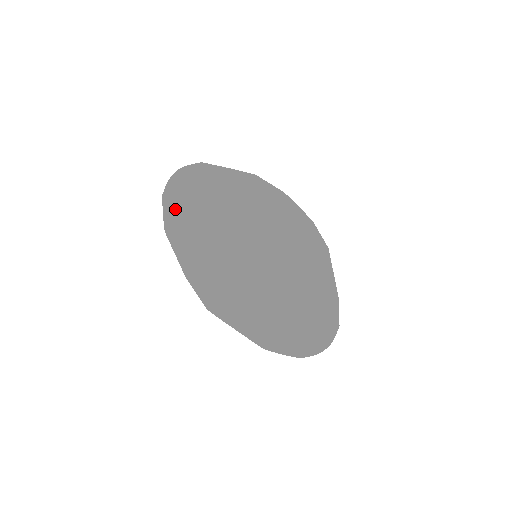
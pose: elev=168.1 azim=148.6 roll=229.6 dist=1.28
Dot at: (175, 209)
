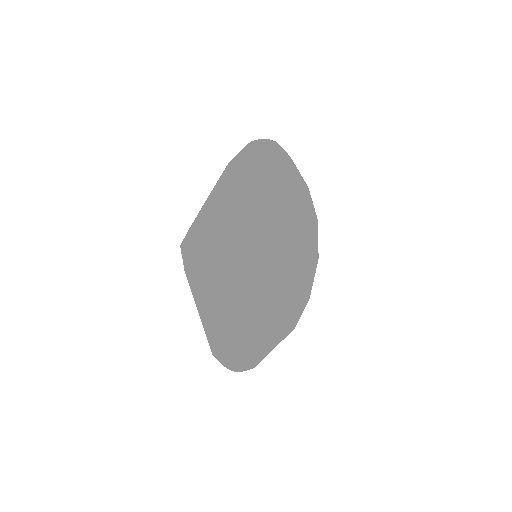
Dot at: (231, 190)
